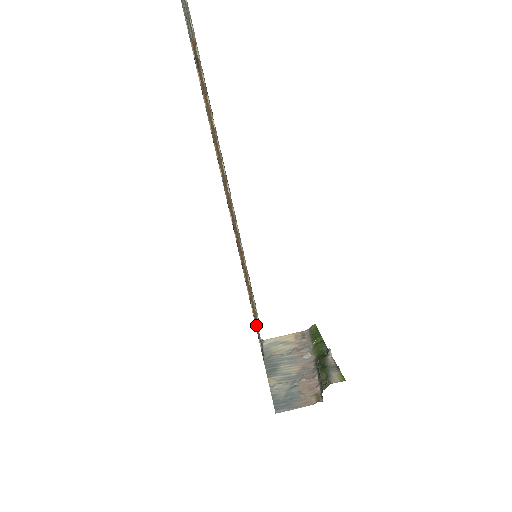
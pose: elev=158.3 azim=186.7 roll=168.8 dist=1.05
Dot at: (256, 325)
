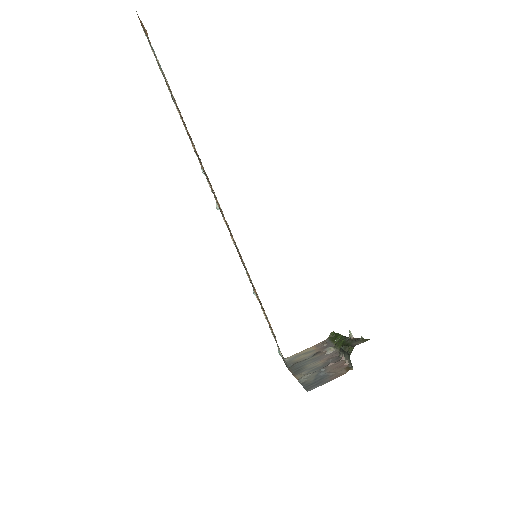
Dot at: (272, 332)
